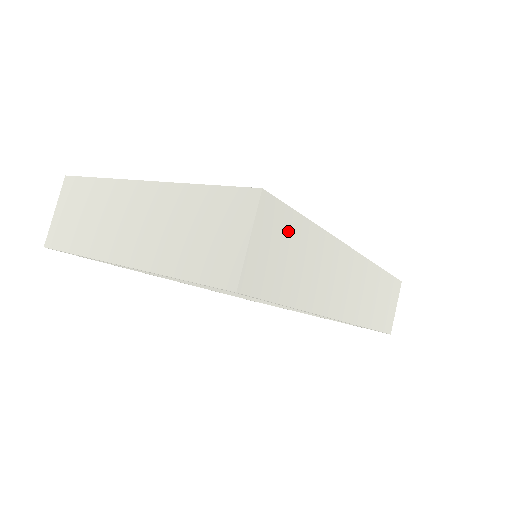
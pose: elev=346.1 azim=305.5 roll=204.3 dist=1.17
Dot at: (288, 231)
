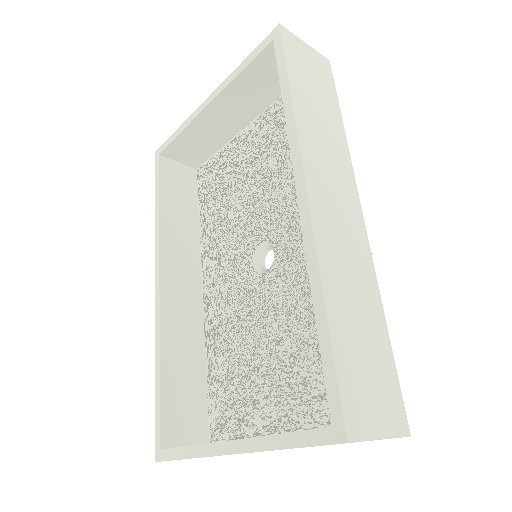
Dot at: (325, 87)
